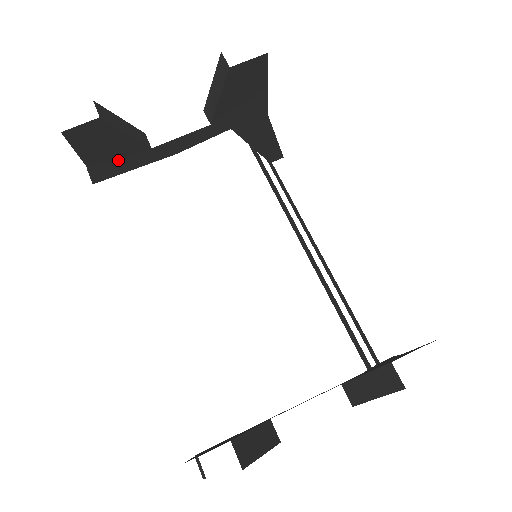
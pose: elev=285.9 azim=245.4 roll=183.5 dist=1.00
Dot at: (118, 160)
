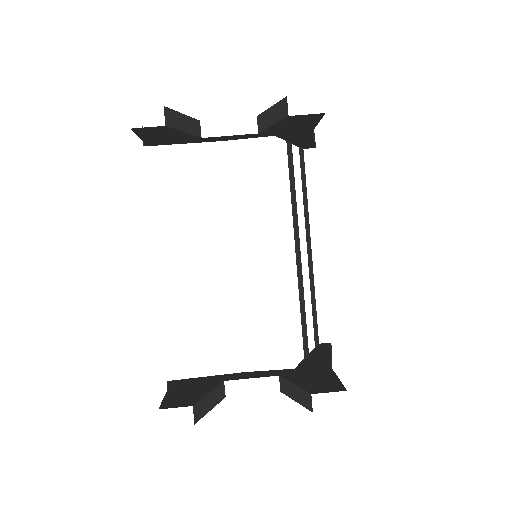
Dot at: (170, 140)
